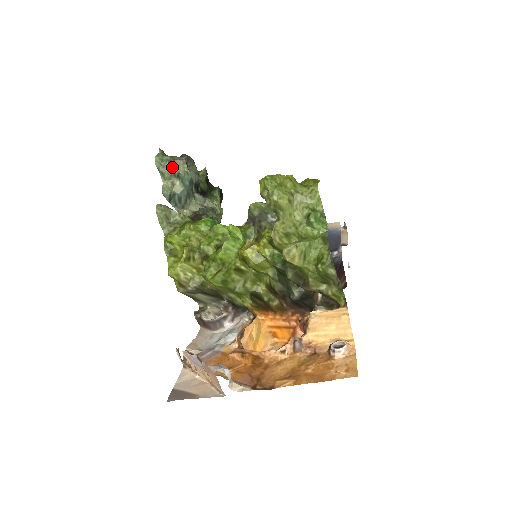
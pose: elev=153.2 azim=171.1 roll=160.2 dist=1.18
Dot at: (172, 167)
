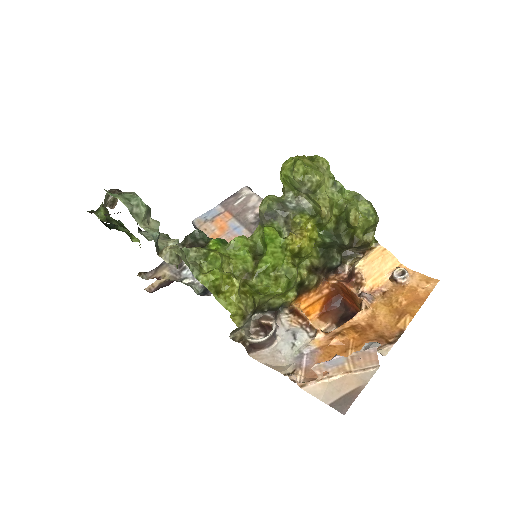
Dot at: (143, 203)
